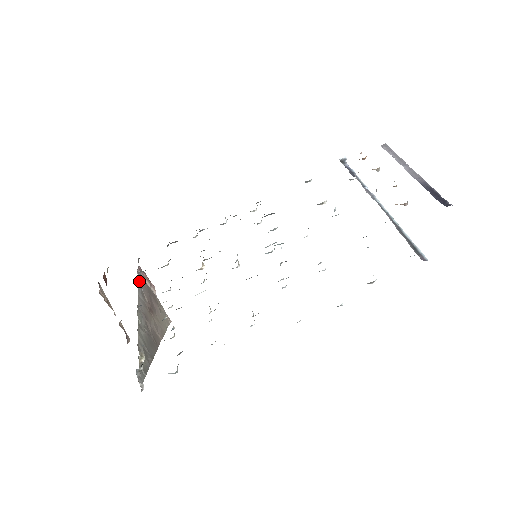
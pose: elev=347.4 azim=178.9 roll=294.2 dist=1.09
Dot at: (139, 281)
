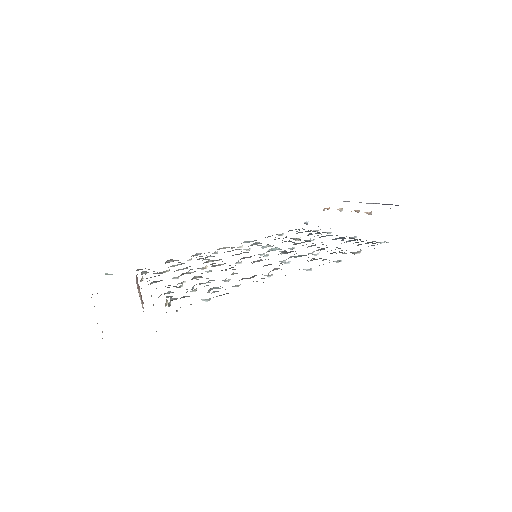
Dot at: (141, 280)
